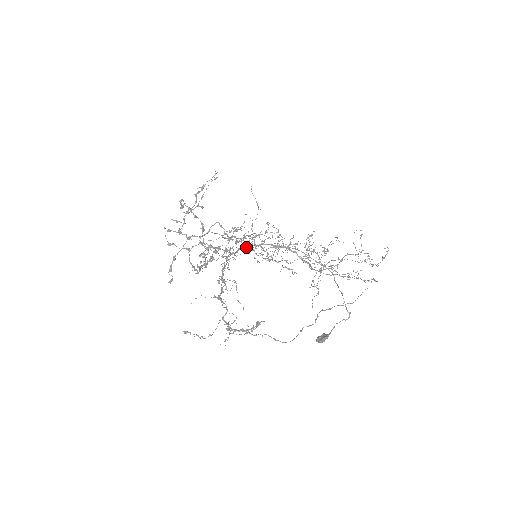
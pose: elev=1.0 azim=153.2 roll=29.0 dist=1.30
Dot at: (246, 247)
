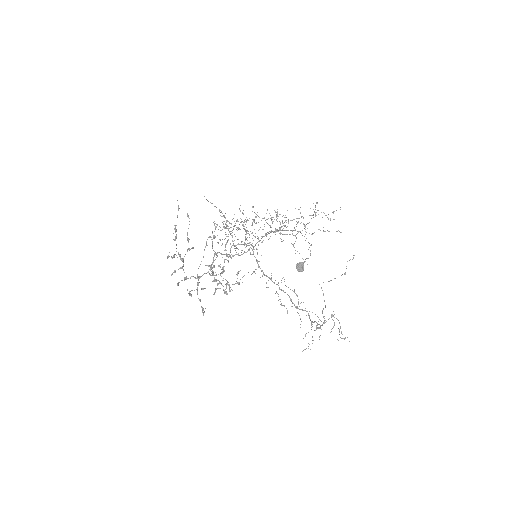
Dot at: (256, 259)
